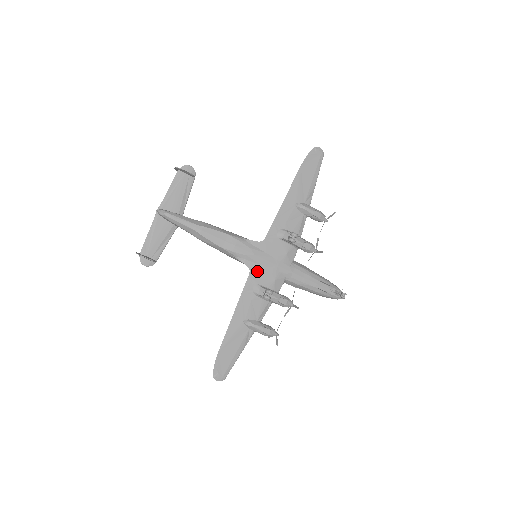
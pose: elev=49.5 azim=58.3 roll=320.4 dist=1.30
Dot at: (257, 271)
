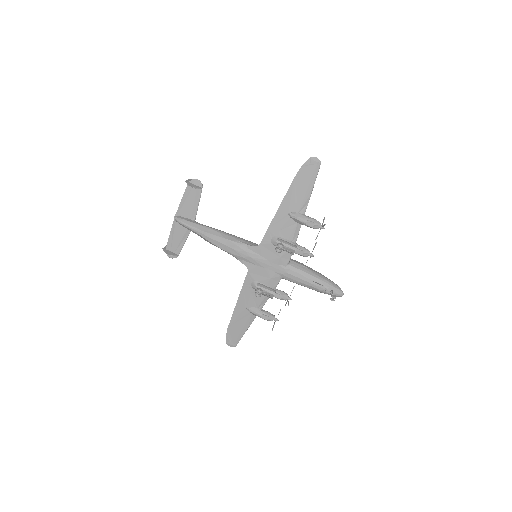
Dot at: (254, 270)
